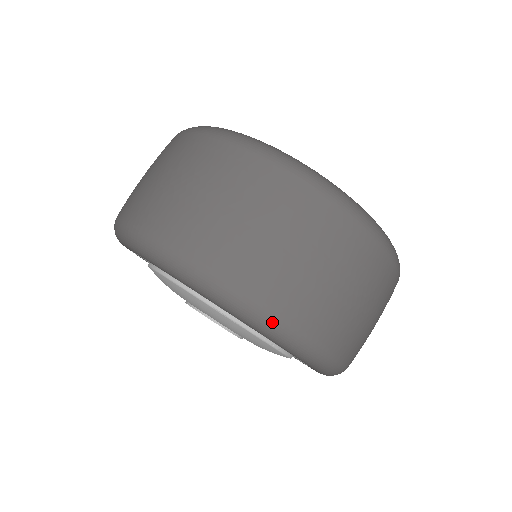
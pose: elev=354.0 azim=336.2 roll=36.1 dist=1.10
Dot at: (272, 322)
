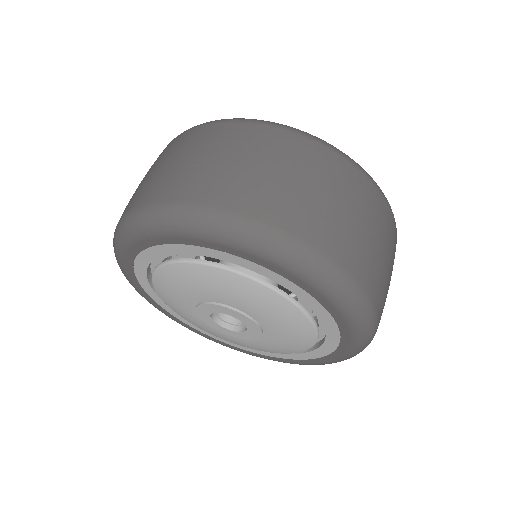
Dot at: (372, 321)
